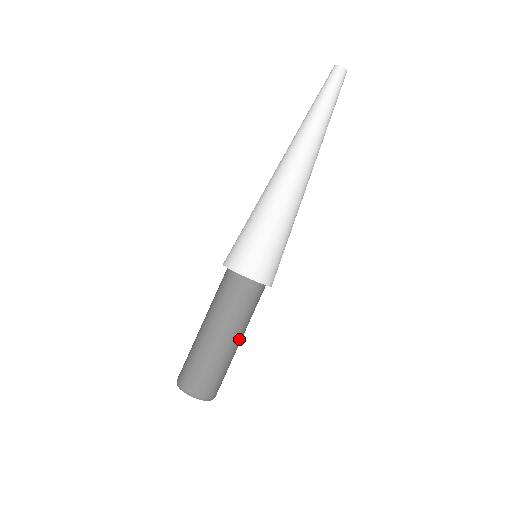
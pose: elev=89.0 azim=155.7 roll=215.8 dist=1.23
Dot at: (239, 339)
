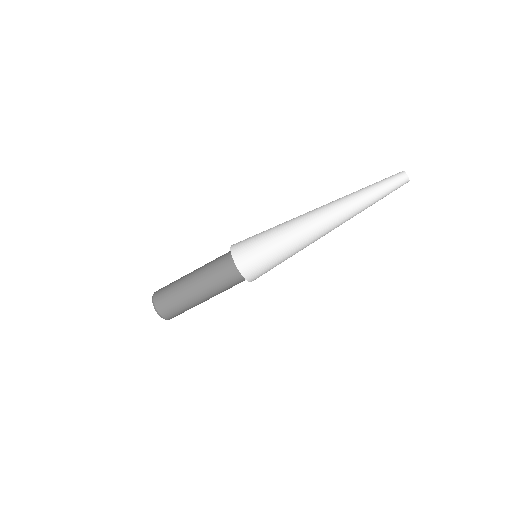
Dot at: occluded
